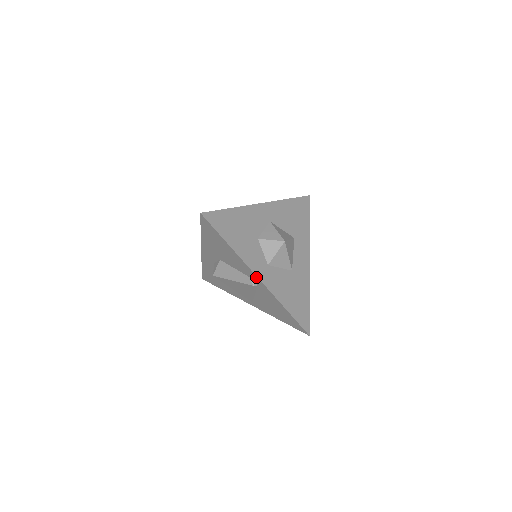
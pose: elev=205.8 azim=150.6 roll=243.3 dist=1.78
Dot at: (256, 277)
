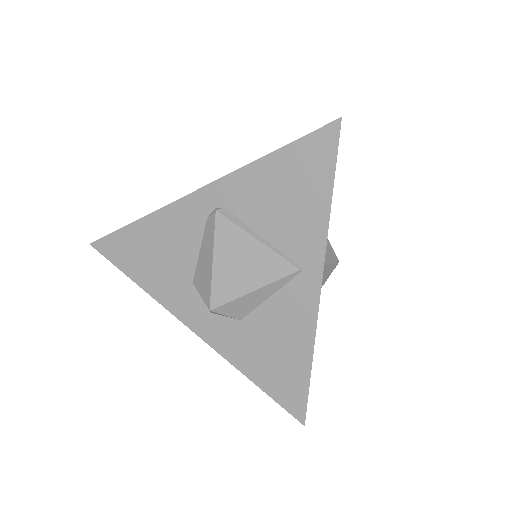
Dot at: (197, 195)
